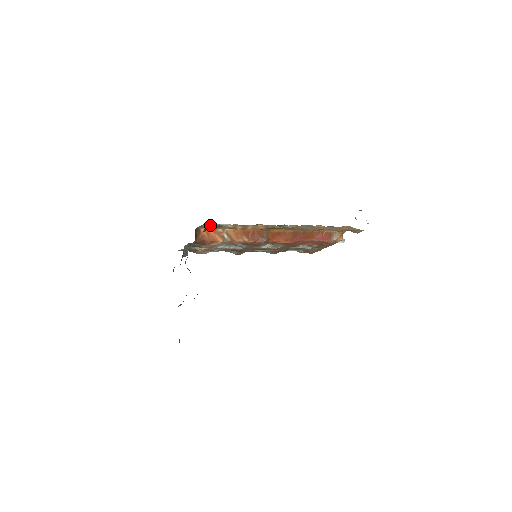
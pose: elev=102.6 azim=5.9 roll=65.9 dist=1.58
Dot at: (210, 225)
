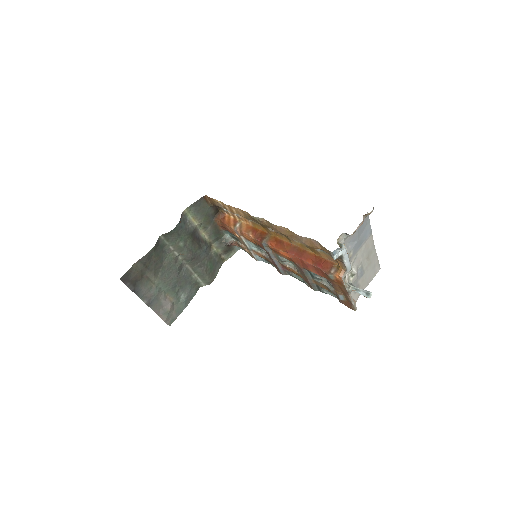
Dot at: (208, 197)
